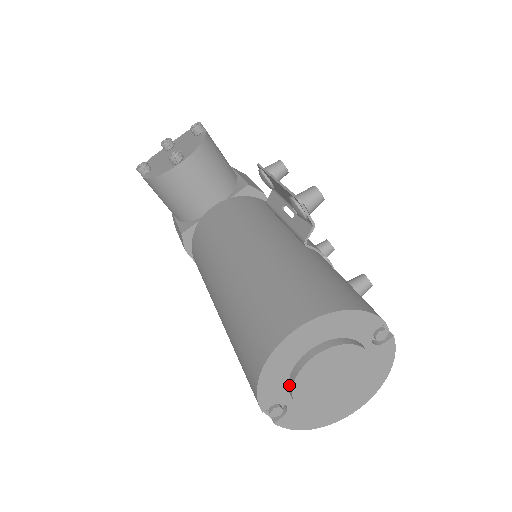
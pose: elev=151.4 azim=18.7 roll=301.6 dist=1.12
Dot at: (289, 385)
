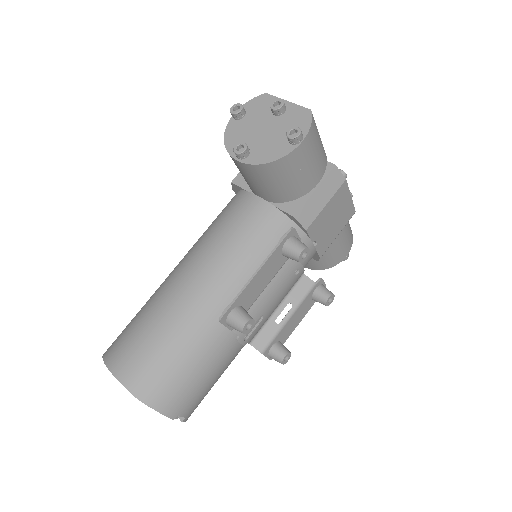
Dot at: occluded
